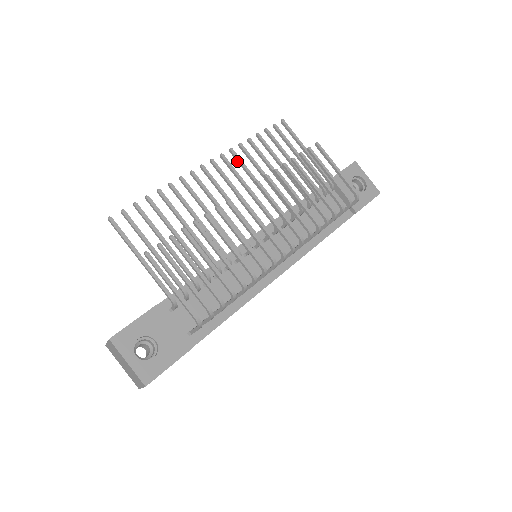
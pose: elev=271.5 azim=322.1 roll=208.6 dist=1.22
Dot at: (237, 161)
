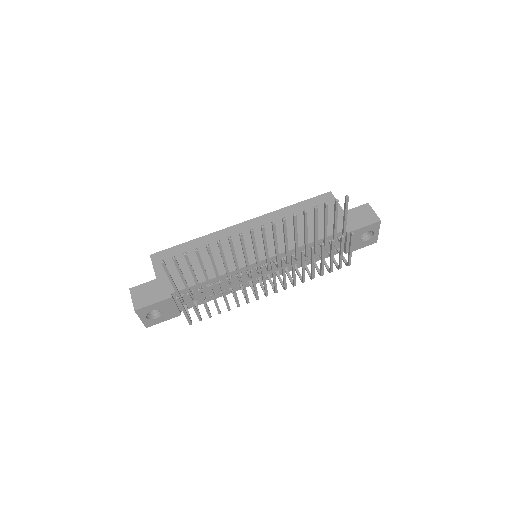
Dot at: (283, 226)
